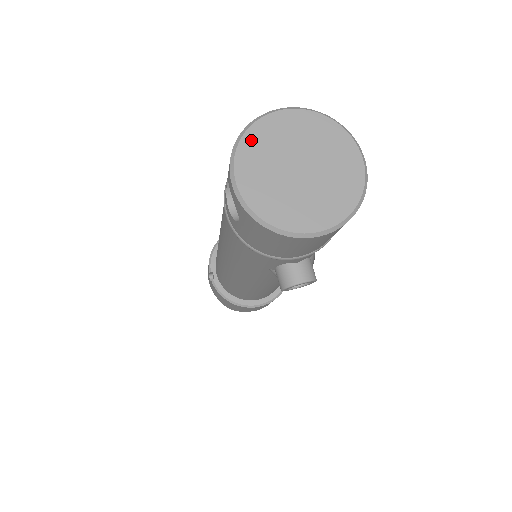
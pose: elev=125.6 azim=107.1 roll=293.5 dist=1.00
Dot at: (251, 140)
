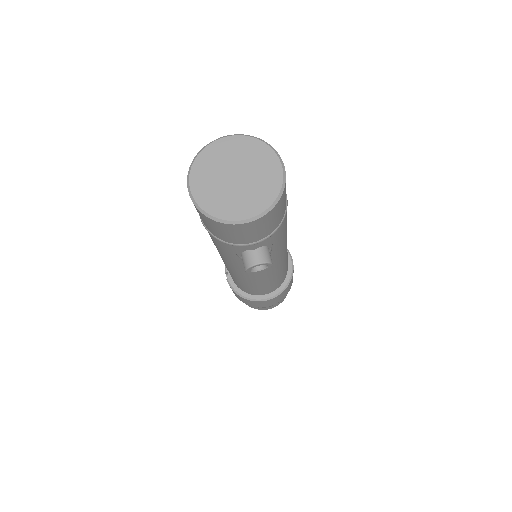
Dot at: (202, 159)
